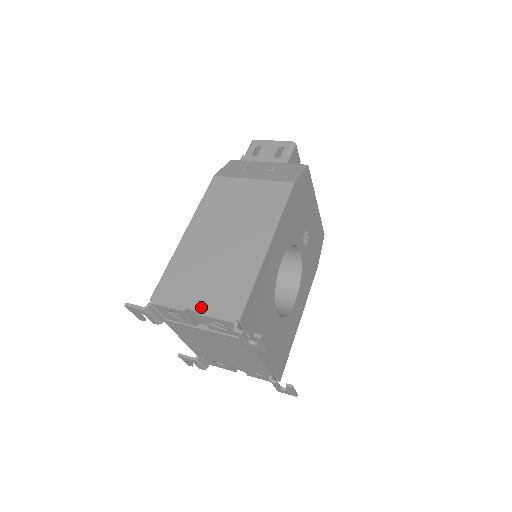
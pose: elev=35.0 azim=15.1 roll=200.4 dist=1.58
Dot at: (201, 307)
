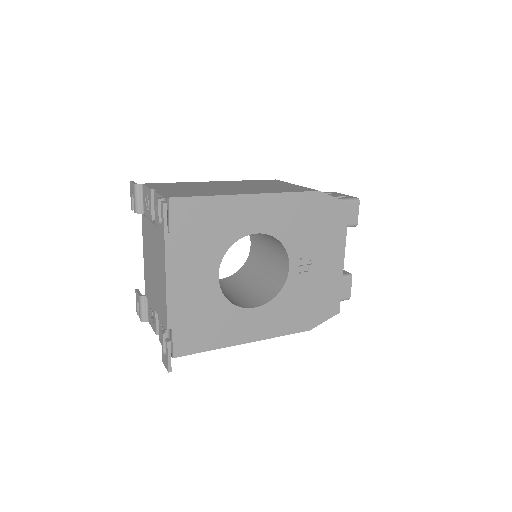
Dot at: (162, 190)
